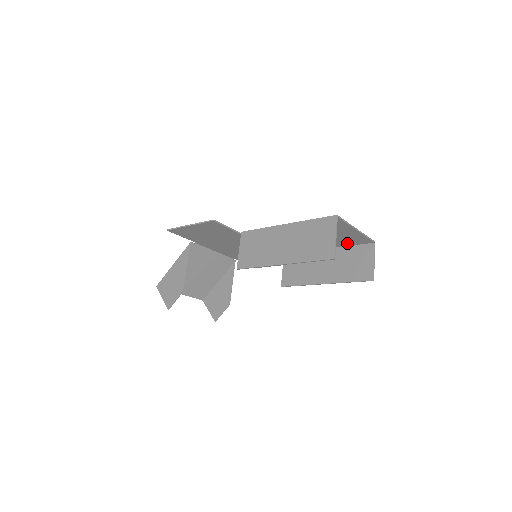
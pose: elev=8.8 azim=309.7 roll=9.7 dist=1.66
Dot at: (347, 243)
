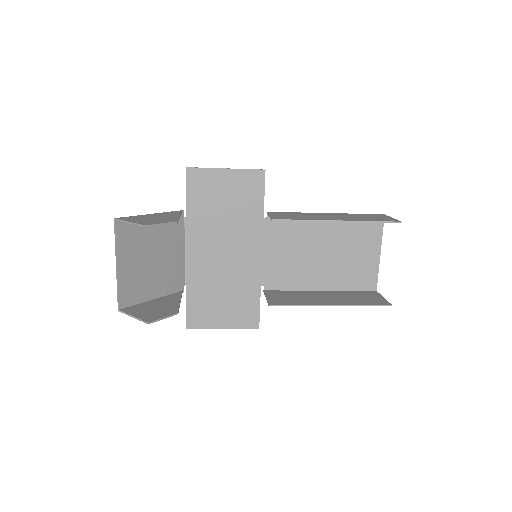
Dot at: (351, 283)
